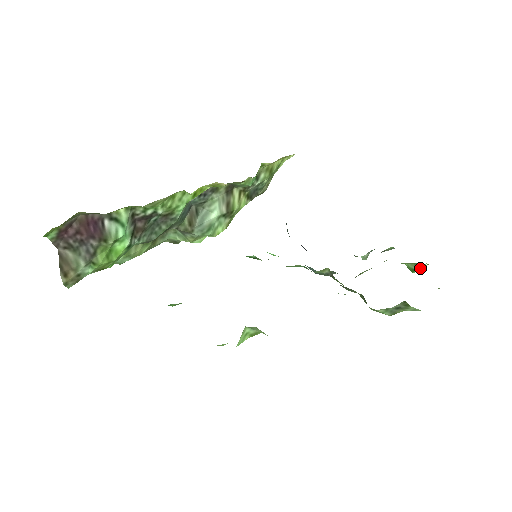
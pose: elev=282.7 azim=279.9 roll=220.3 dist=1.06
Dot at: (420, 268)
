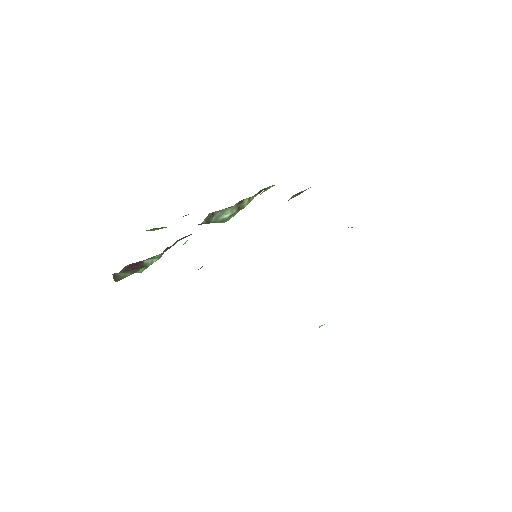
Dot at: occluded
